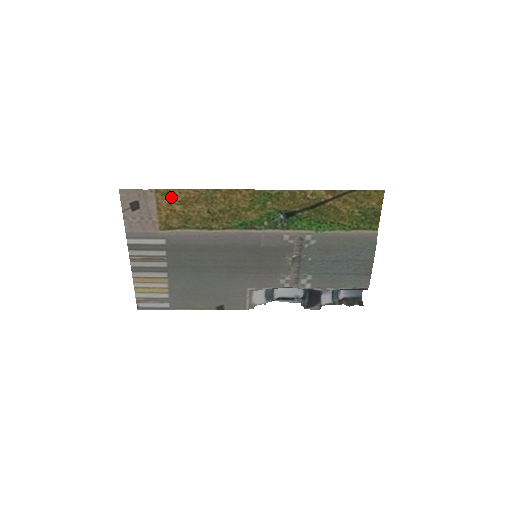
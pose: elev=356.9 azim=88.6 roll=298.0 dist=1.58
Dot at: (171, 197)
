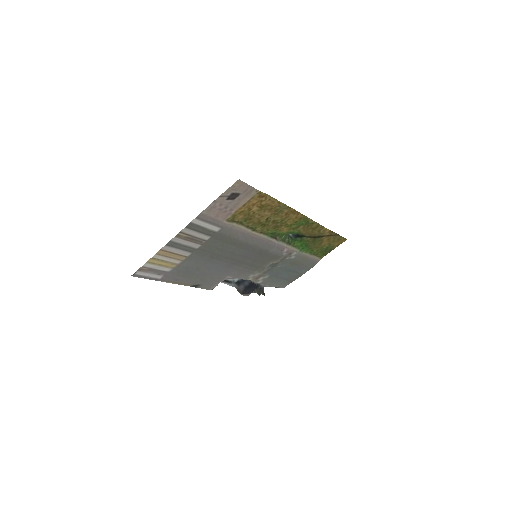
Dot at: (261, 200)
